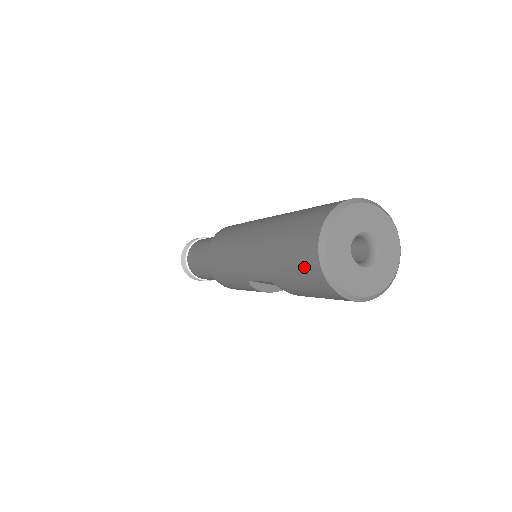
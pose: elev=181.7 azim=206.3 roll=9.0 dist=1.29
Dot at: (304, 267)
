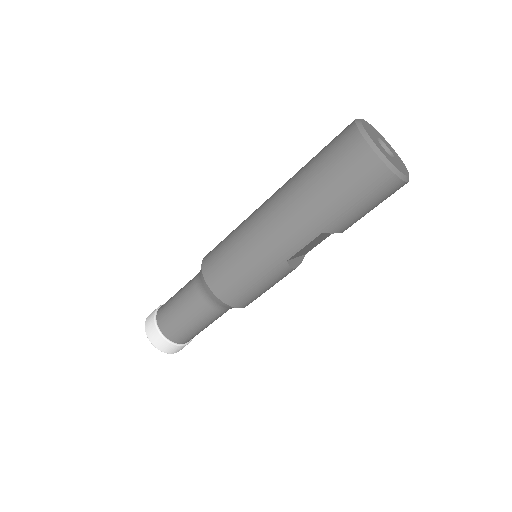
Dot at: (365, 180)
